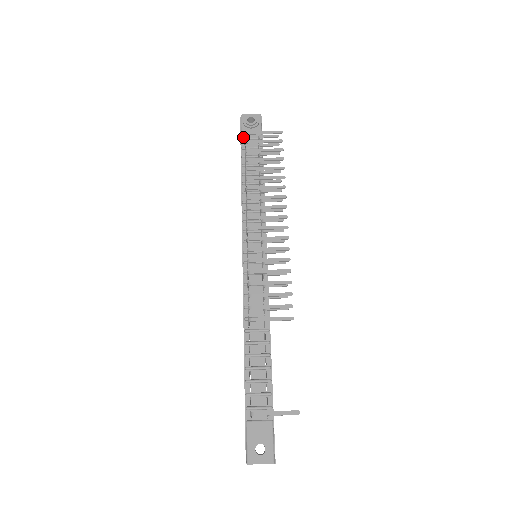
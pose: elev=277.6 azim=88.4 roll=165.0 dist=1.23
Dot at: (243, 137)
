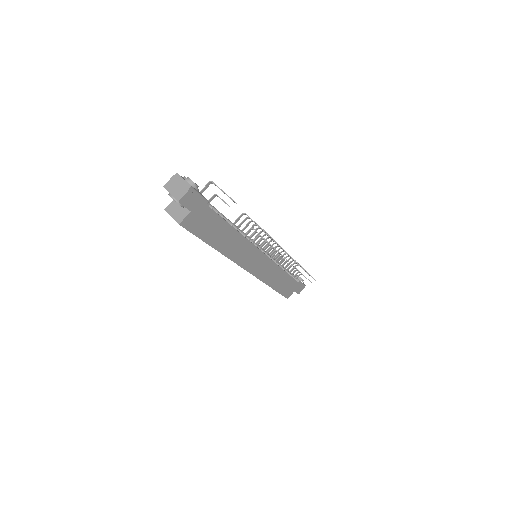
Dot at: occluded
